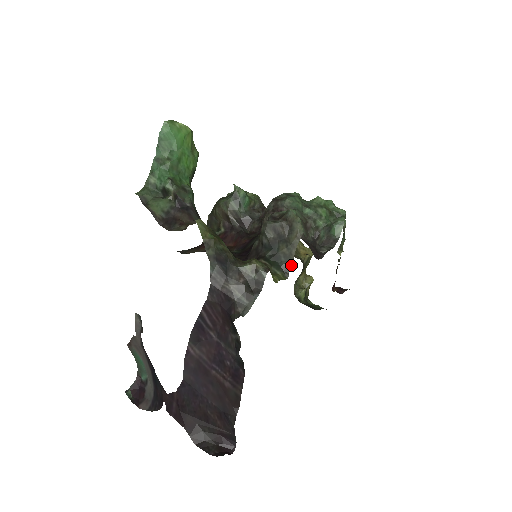
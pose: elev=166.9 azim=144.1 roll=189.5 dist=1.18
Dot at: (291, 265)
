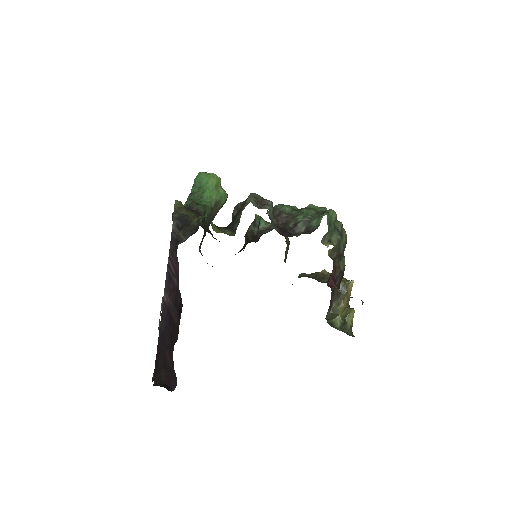
Dot at: occluded
